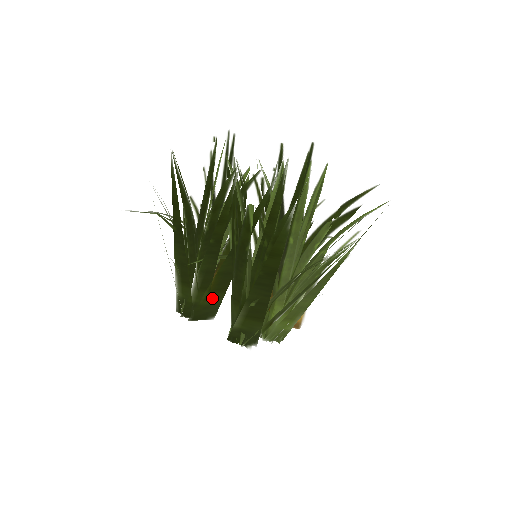
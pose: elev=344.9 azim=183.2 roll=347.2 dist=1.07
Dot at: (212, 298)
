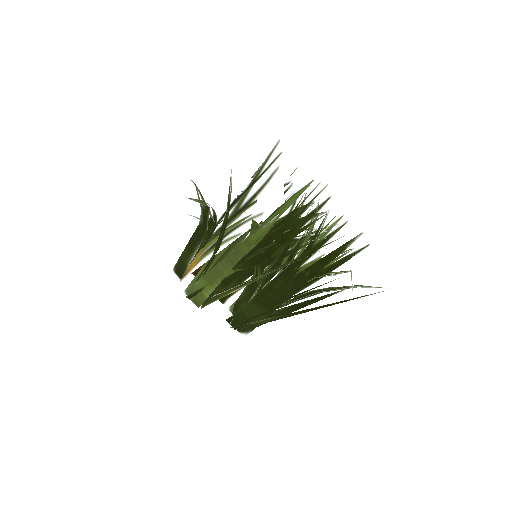
Dot at: (227, 292)
